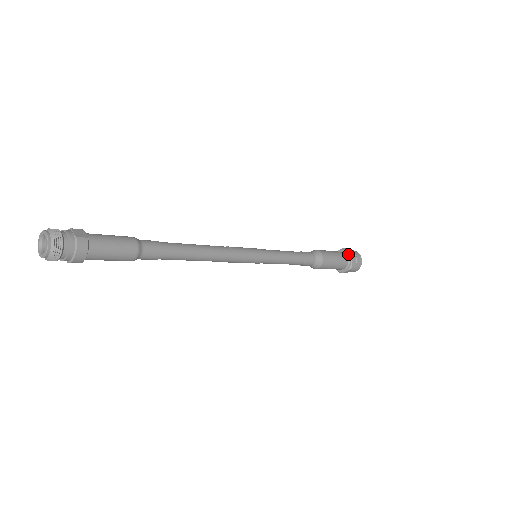
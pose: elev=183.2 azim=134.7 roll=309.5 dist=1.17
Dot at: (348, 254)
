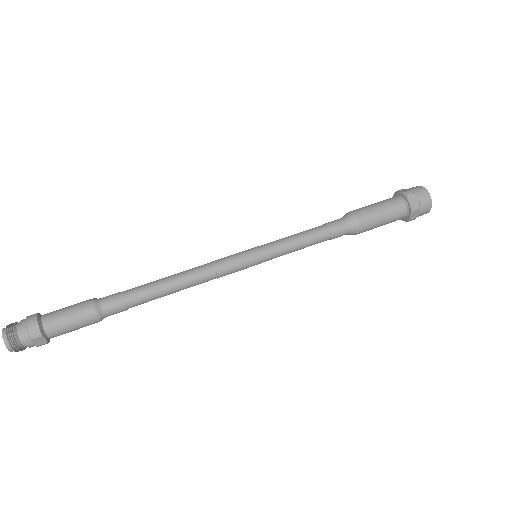
Dot at: (408, 217)
